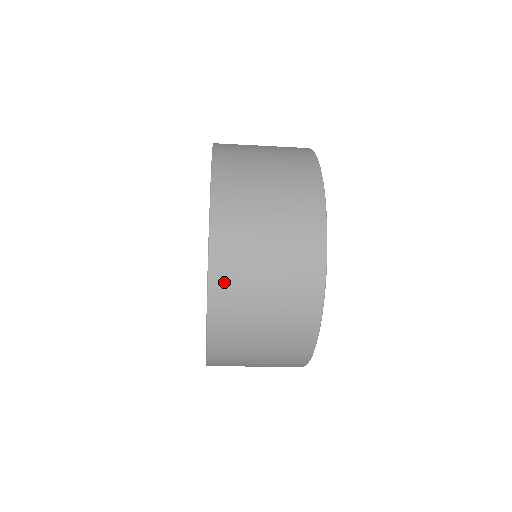
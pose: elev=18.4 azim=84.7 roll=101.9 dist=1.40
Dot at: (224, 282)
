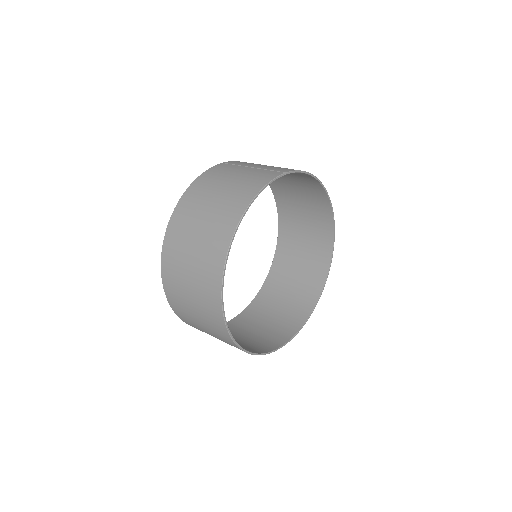
Dot at: (176, 306)
